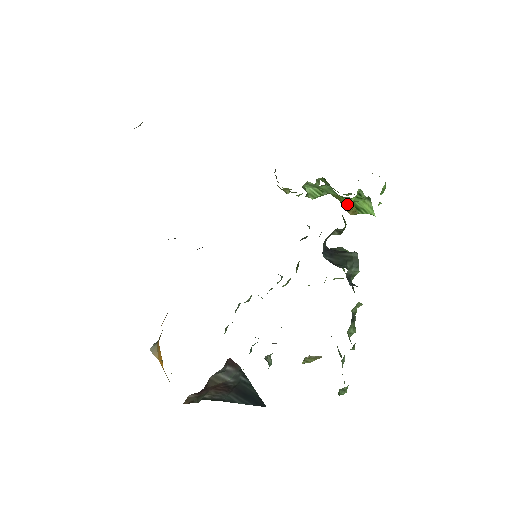
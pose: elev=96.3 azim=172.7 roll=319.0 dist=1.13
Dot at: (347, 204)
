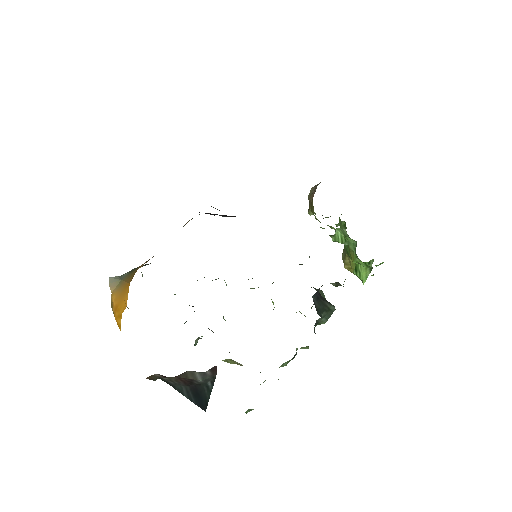
Dot at: (351, 260)
